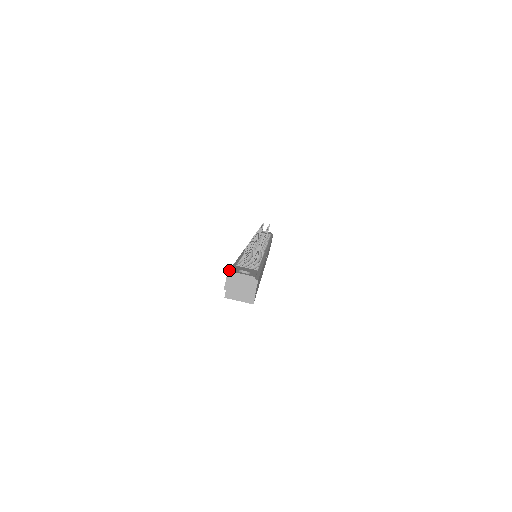
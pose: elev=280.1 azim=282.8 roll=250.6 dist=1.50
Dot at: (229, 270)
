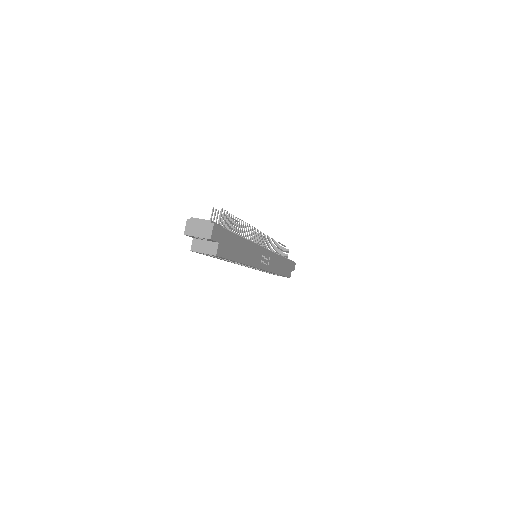
Dot at: occluded
